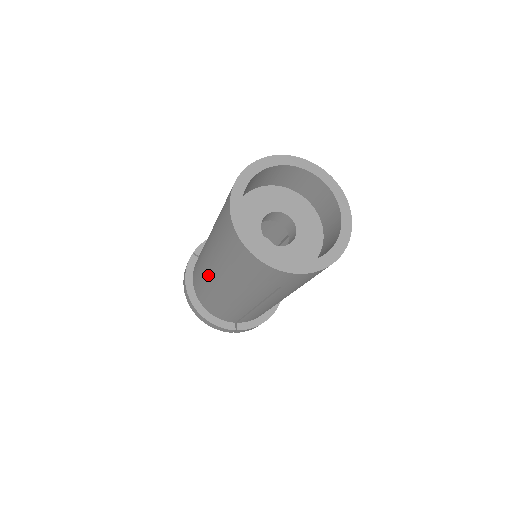
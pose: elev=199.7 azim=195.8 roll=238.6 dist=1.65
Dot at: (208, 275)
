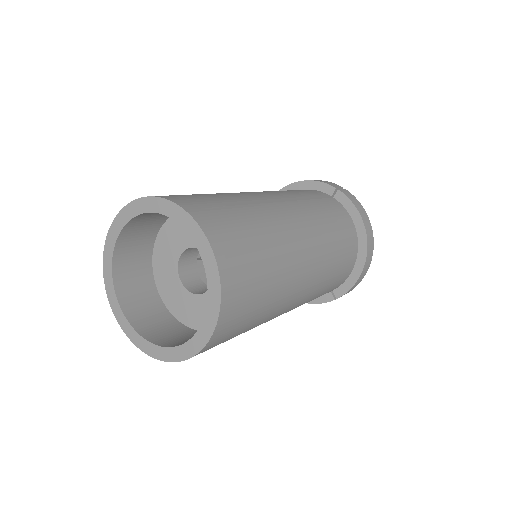
Dot at: occluded
